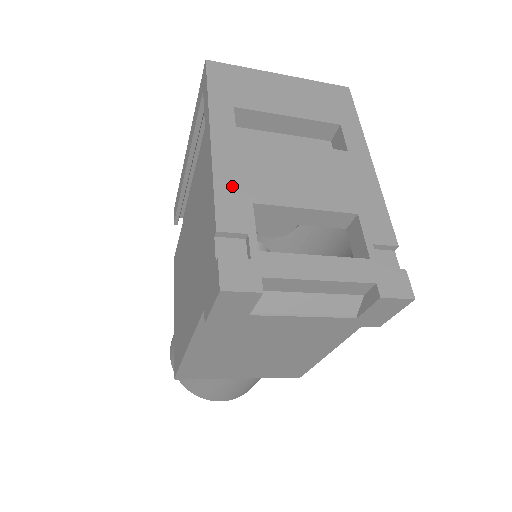
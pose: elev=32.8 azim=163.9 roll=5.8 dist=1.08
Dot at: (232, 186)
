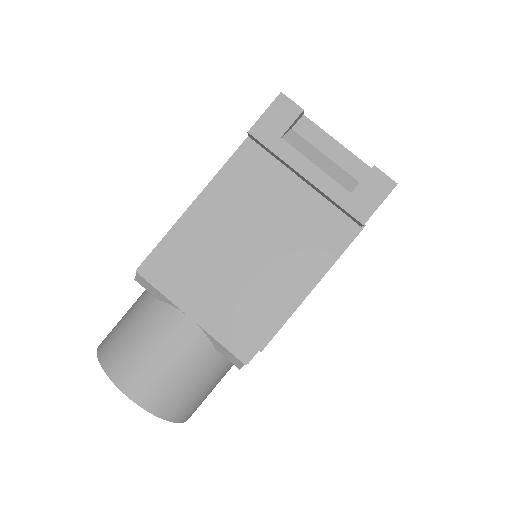
Dot at: occluded
